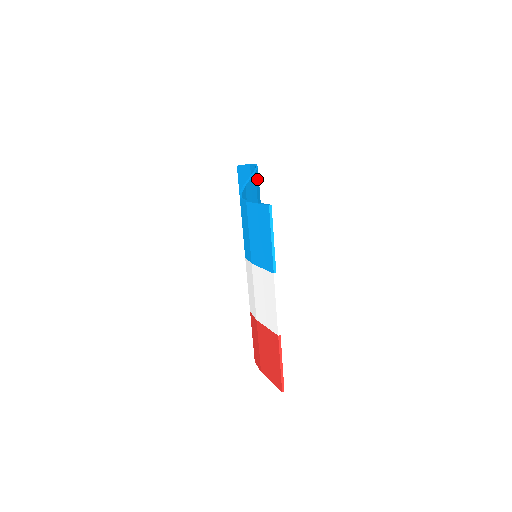
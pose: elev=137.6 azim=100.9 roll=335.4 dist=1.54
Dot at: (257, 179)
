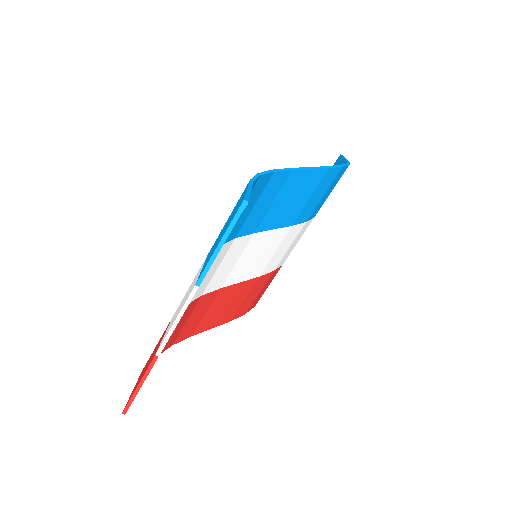
Dot at: (329, 178)
